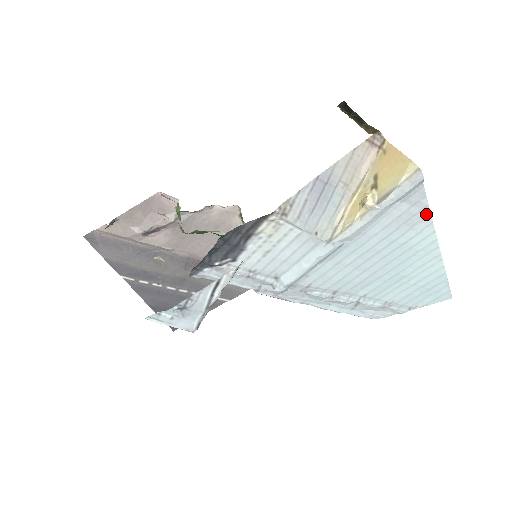
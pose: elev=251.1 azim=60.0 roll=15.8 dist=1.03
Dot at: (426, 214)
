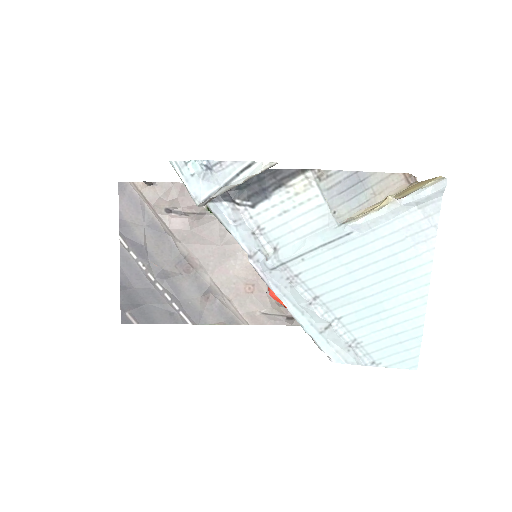
Dot at: (432, 235)
